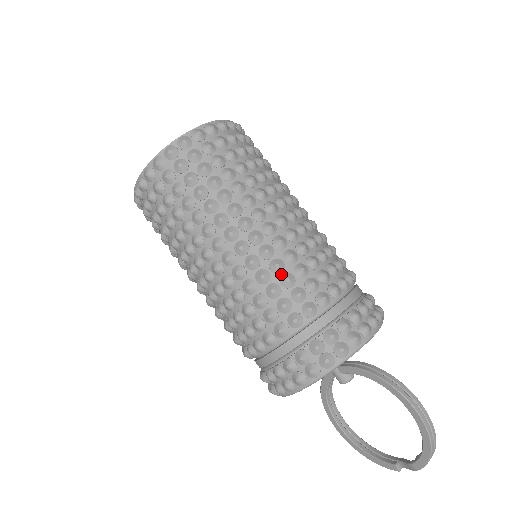
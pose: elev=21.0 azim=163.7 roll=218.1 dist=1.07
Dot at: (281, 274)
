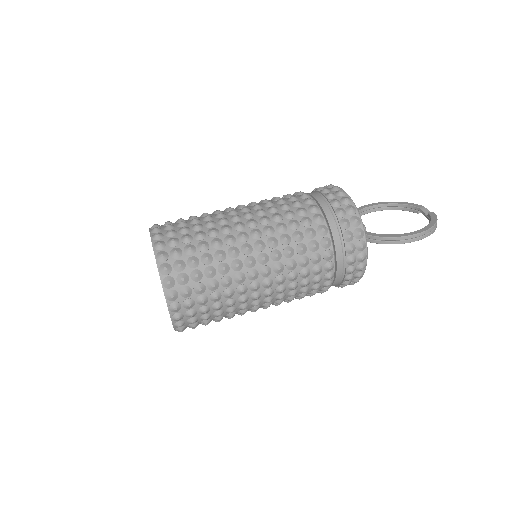
Dot at: (298, 292)
